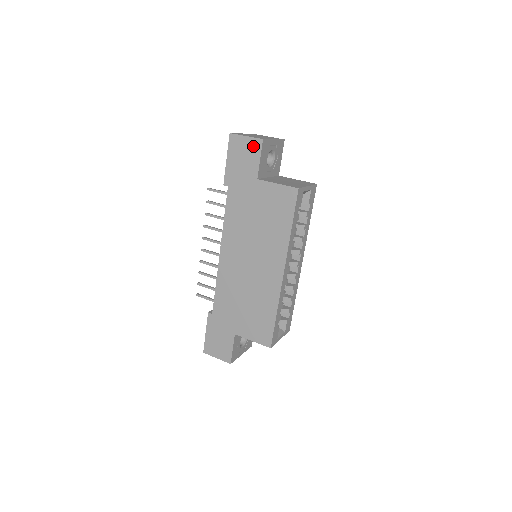
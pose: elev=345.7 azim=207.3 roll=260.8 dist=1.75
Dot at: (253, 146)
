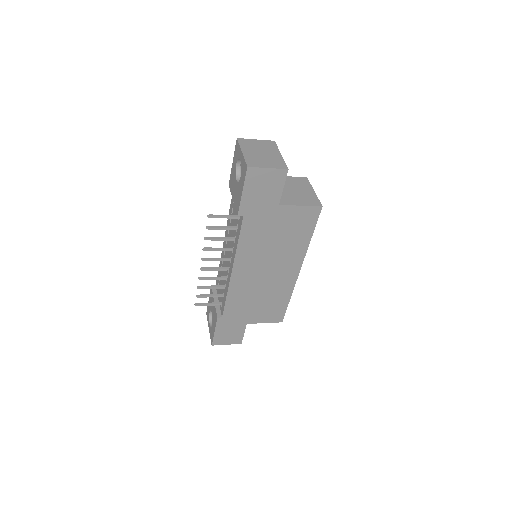
Dot at: (276, 177)
